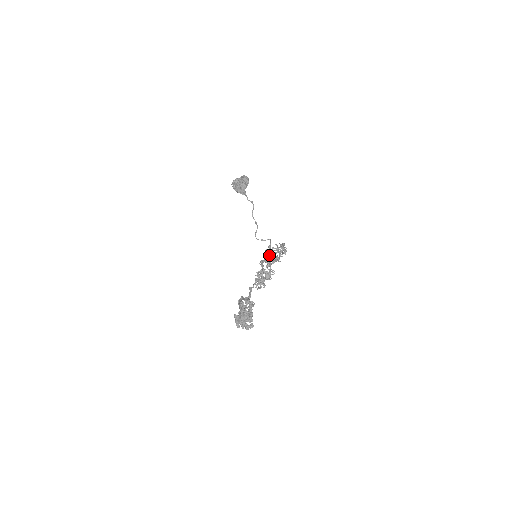
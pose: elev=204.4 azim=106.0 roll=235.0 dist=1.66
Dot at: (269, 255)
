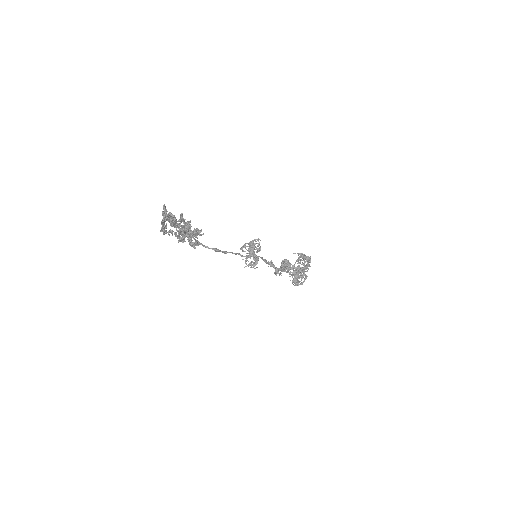
Dot at: (292, 272)
